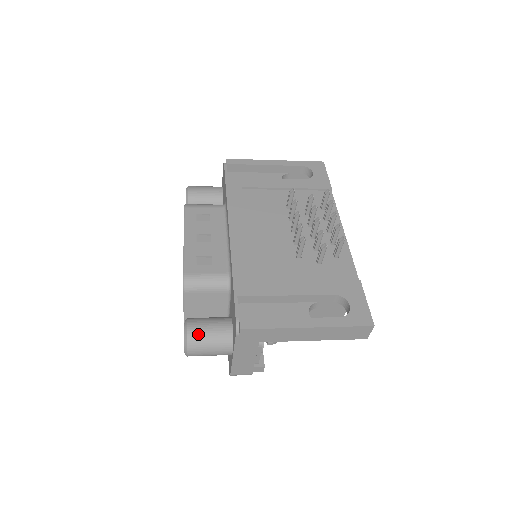
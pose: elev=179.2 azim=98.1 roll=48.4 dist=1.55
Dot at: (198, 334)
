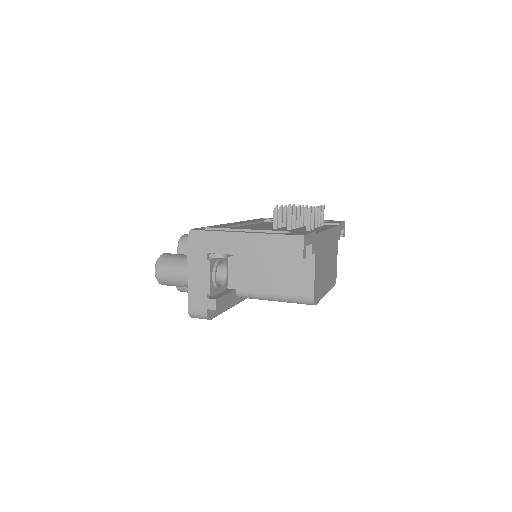
Dot at: (169, 256)
